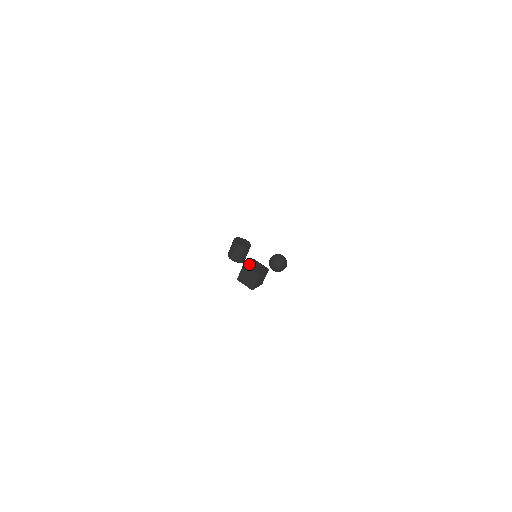
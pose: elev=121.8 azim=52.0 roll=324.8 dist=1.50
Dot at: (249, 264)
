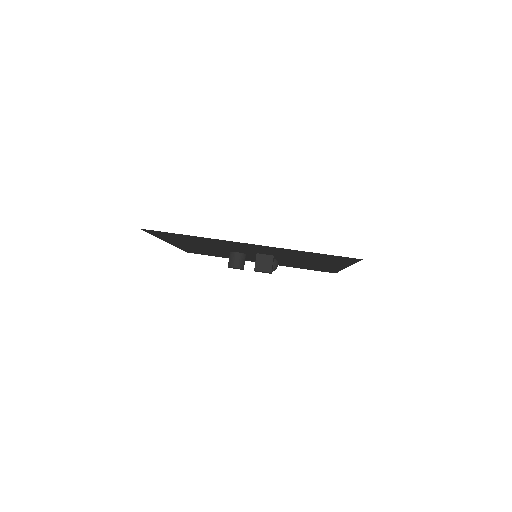
Dot at: (260, 254)
